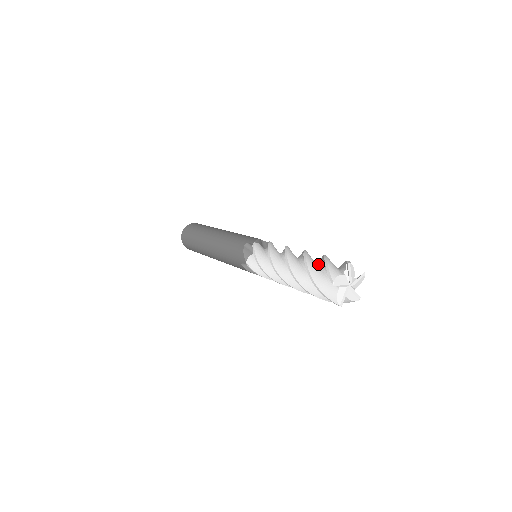
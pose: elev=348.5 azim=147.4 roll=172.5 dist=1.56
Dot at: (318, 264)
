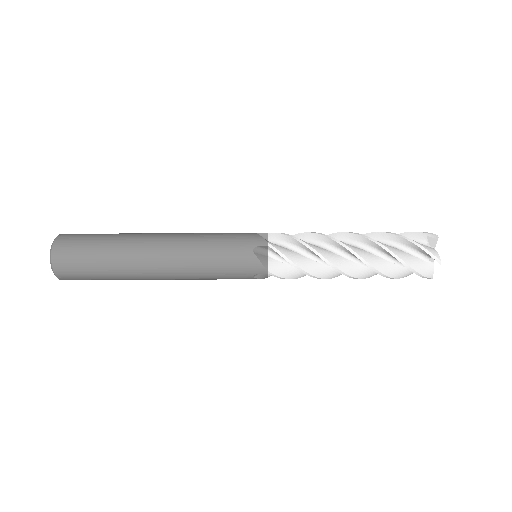
Dot at: occluded
